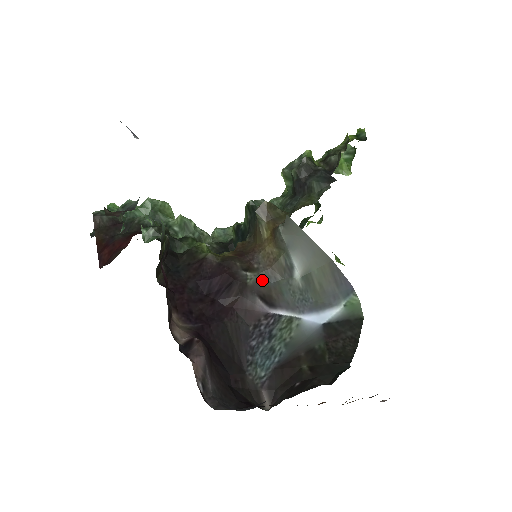
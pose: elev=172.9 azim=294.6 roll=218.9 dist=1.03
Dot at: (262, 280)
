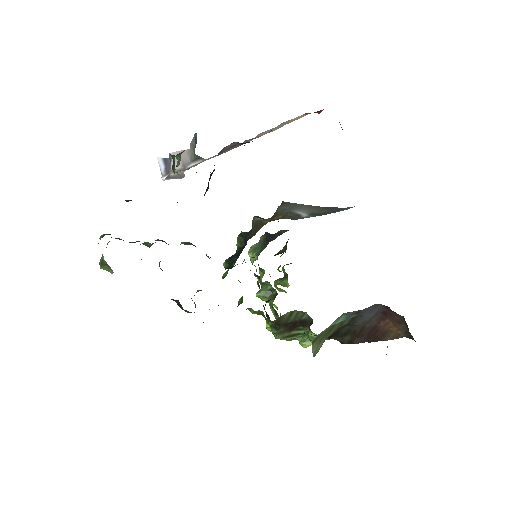
Dot at: occluded
